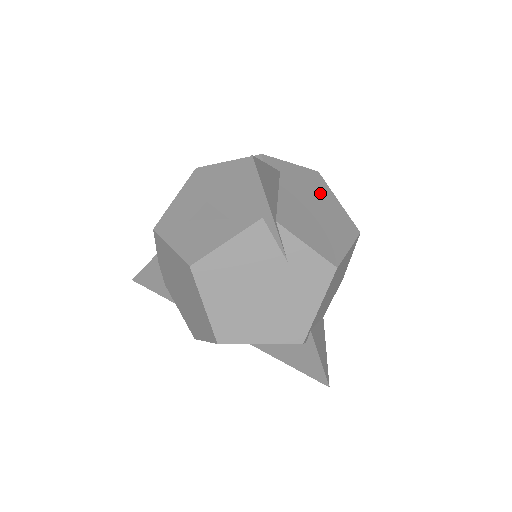
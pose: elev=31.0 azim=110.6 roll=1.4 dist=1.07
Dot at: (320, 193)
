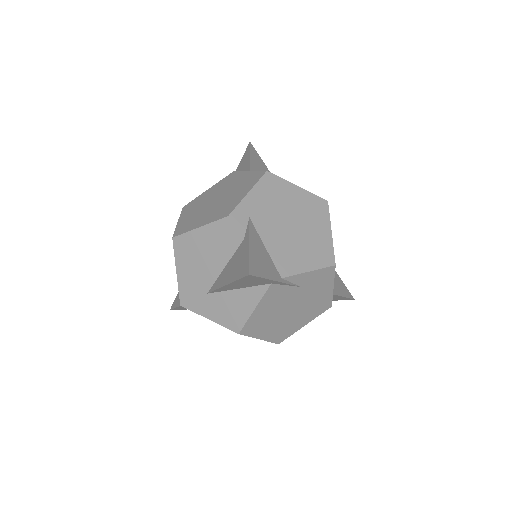
Dot at: (283, 198)
